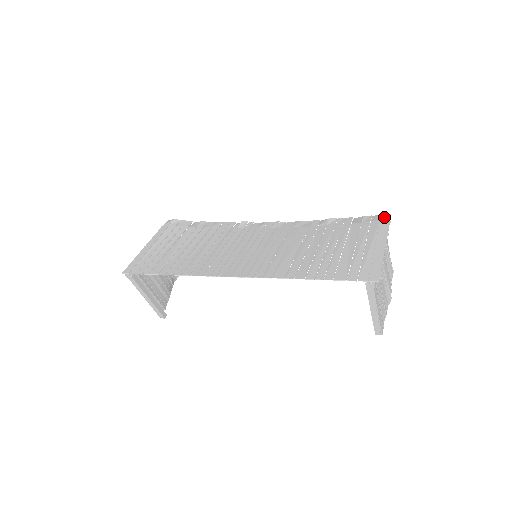
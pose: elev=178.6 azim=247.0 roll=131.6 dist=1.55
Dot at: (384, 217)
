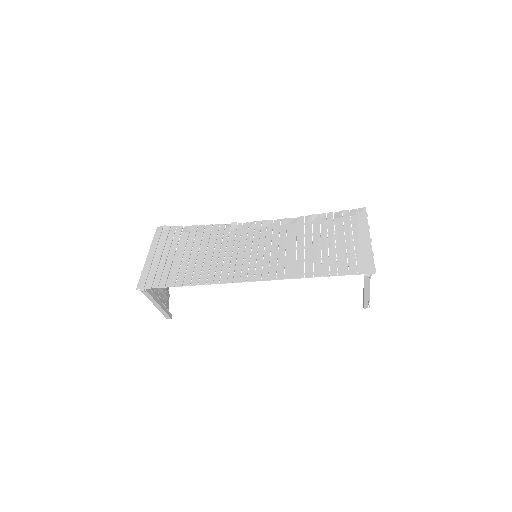
Dot at: (361, 211)
